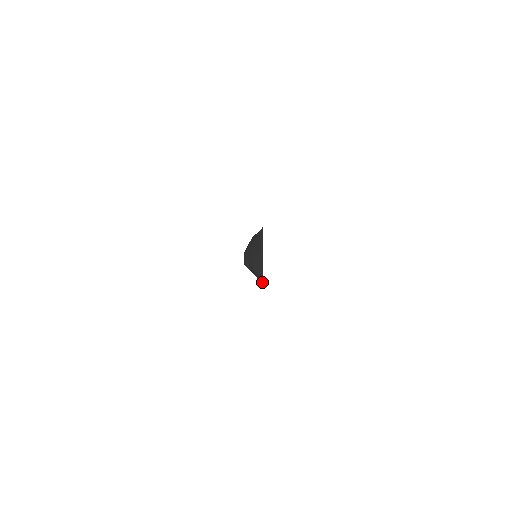
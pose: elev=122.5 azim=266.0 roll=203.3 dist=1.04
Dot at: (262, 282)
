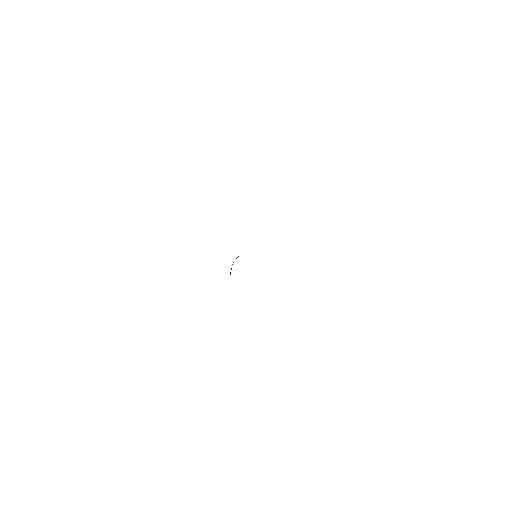
Dot at: occluded
